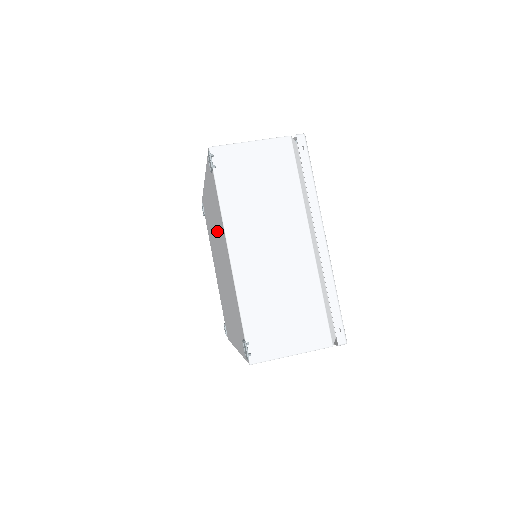
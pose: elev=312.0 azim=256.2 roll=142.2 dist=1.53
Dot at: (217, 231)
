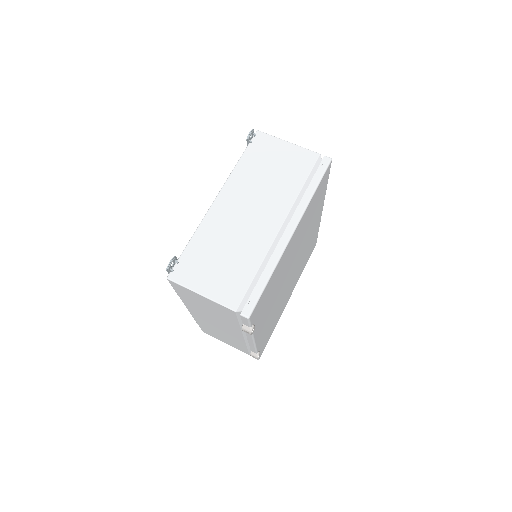
Dot at: occluded
